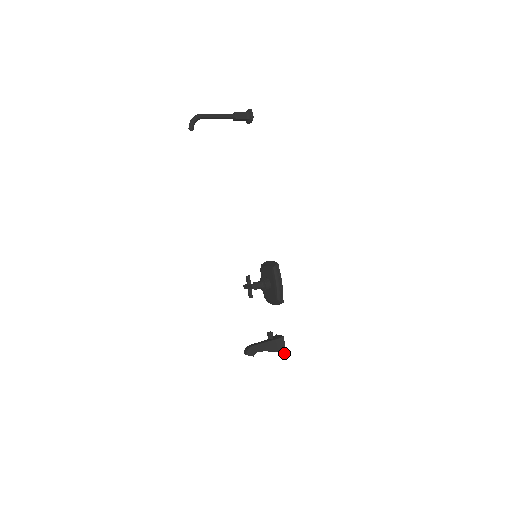
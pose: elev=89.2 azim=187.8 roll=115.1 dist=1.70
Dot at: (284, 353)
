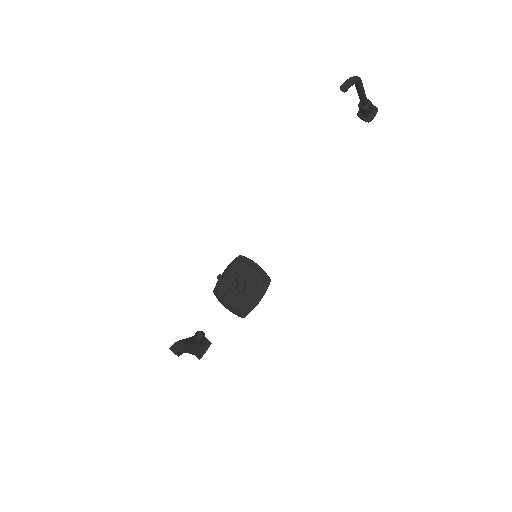
Dot at: (199, 359)
